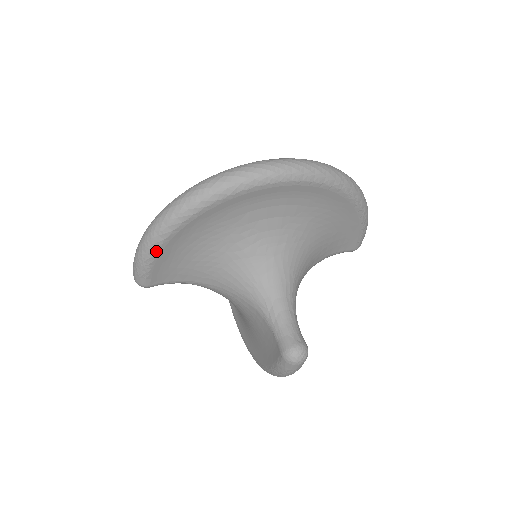
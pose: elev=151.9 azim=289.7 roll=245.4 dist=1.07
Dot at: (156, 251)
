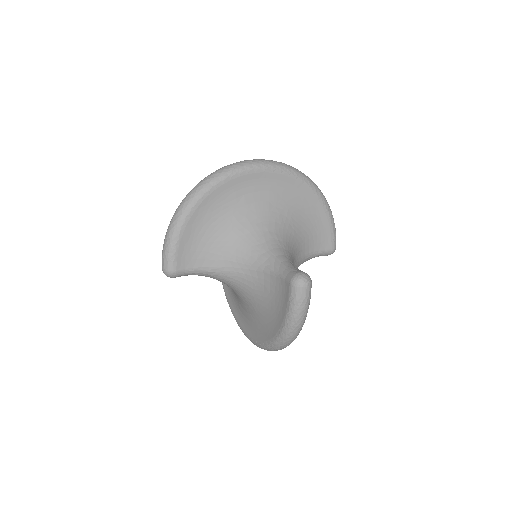
Dot at: (180, 229)
